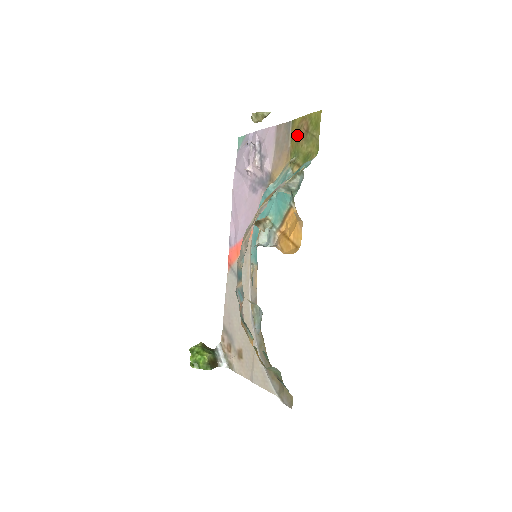
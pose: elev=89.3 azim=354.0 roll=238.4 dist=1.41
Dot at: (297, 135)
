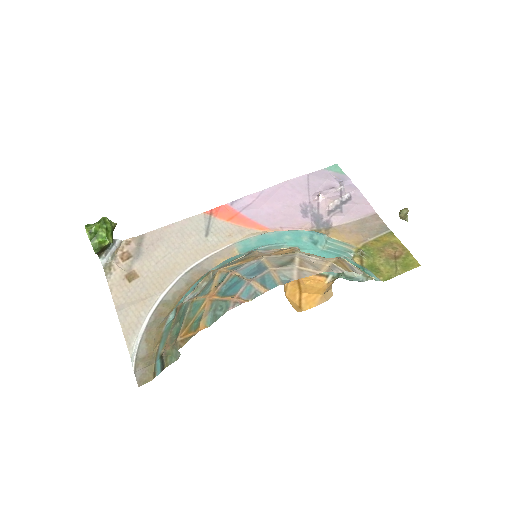
Dot at: (385, 246)
